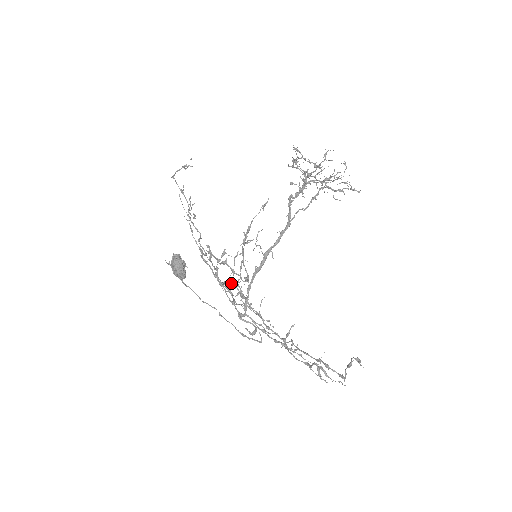
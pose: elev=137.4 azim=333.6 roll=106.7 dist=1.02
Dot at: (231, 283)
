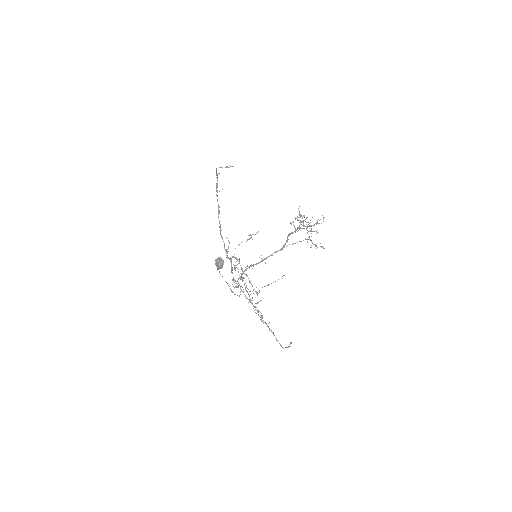
Dot at: occluded
